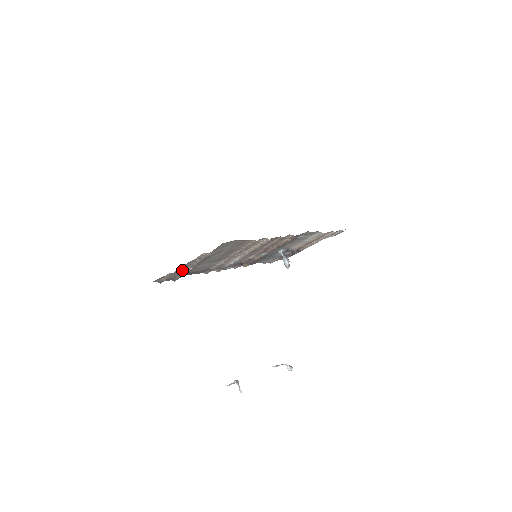
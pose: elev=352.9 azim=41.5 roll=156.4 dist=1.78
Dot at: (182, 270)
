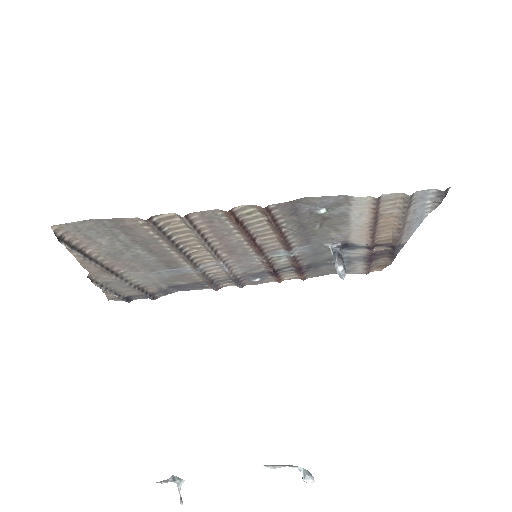
Dot at: (116, 281)
